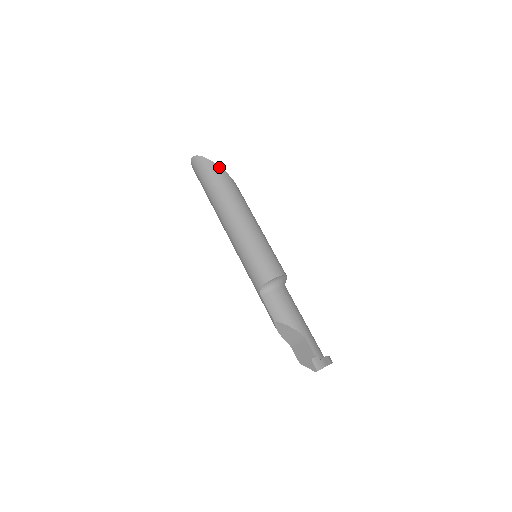
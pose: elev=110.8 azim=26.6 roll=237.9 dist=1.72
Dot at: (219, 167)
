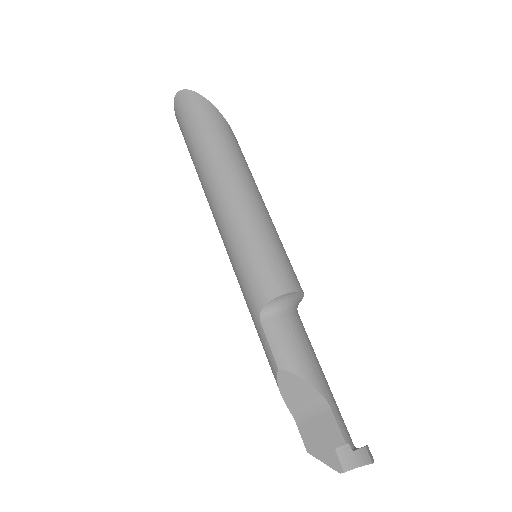
Dot at: (219, 113)
